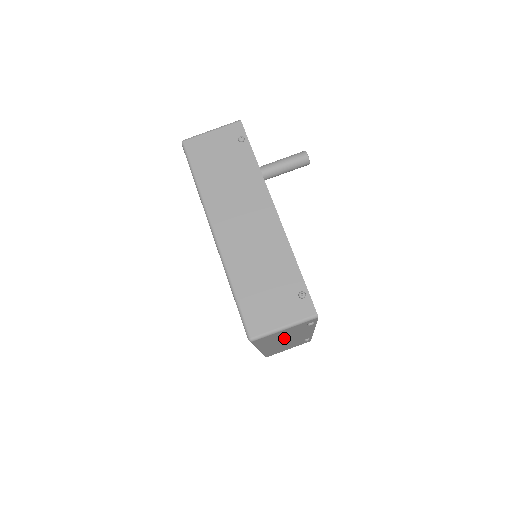
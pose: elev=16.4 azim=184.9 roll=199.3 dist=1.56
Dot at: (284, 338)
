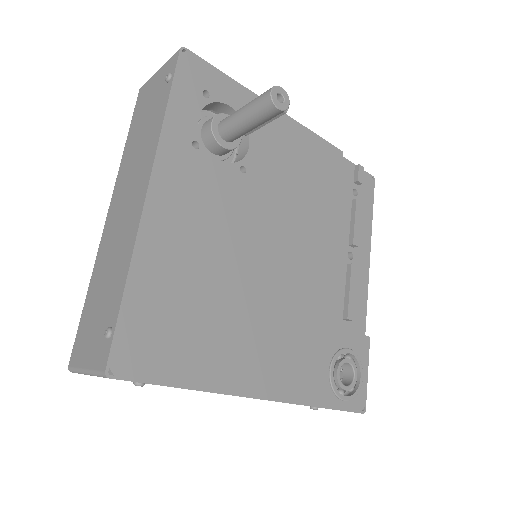
Dot at: occluded
